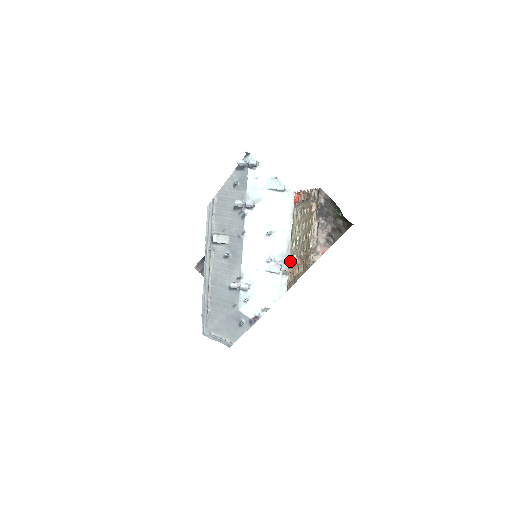
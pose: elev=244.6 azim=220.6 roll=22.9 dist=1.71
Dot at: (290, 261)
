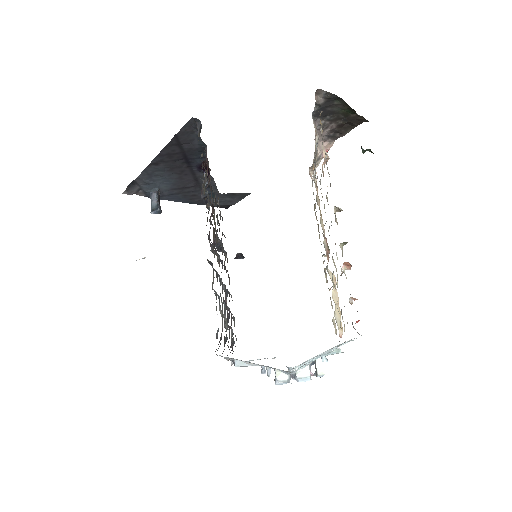
Dot at: (334, 311)
